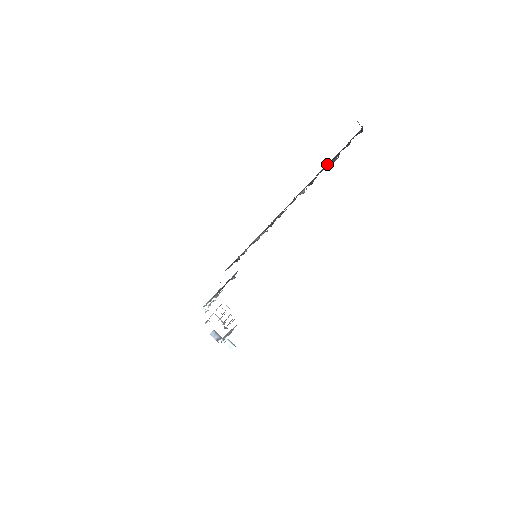
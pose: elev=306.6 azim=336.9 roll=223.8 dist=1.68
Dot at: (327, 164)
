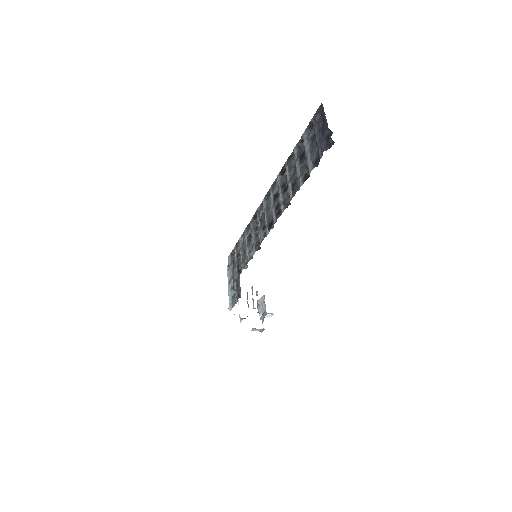
Dot at: (302, 182)
